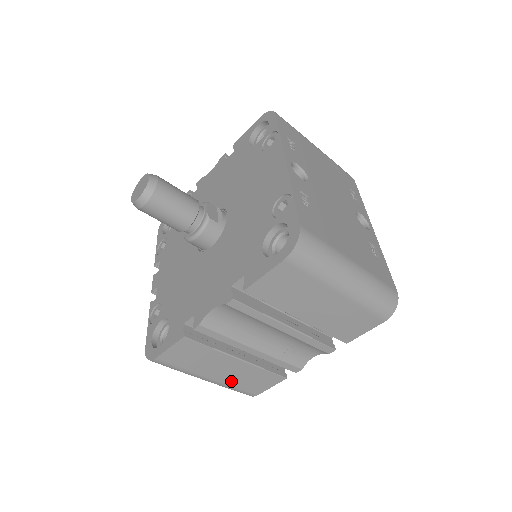
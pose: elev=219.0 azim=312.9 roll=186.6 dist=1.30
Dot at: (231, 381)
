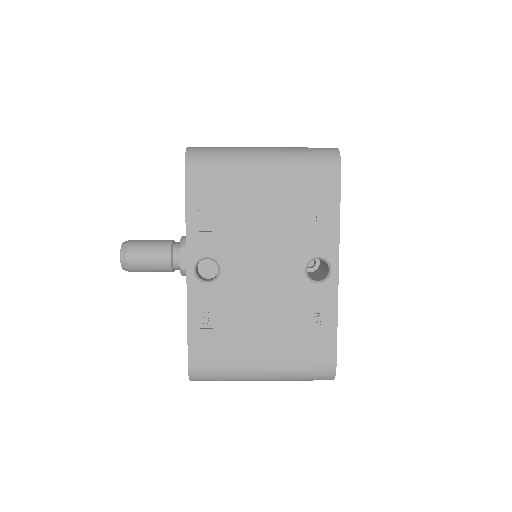
Dot at: occluded
